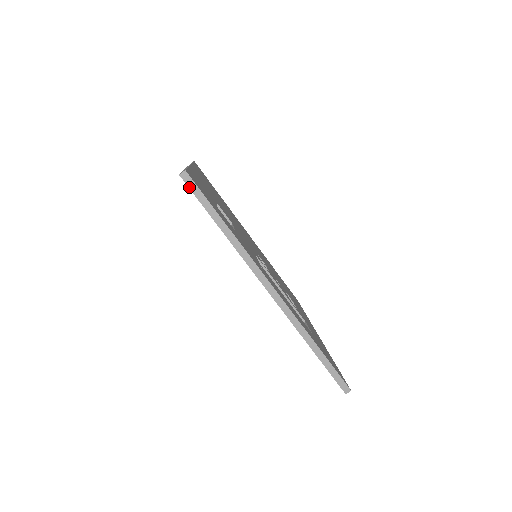
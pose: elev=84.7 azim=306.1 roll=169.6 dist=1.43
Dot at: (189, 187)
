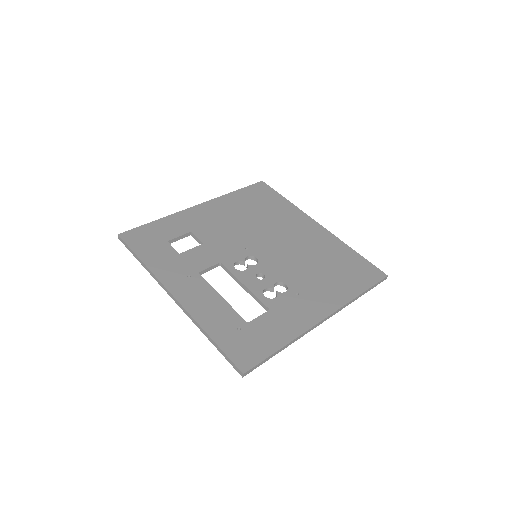
Dot at: (123, 243)
